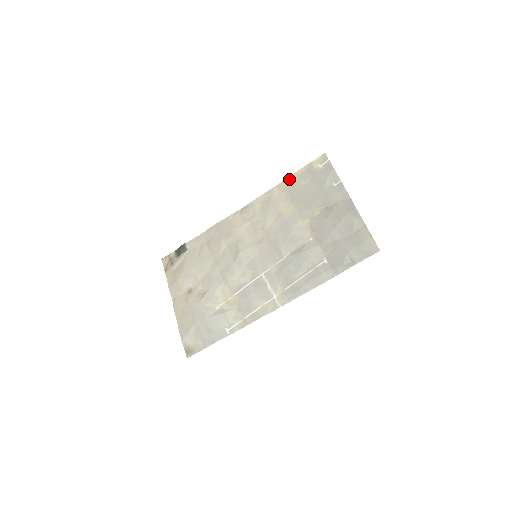
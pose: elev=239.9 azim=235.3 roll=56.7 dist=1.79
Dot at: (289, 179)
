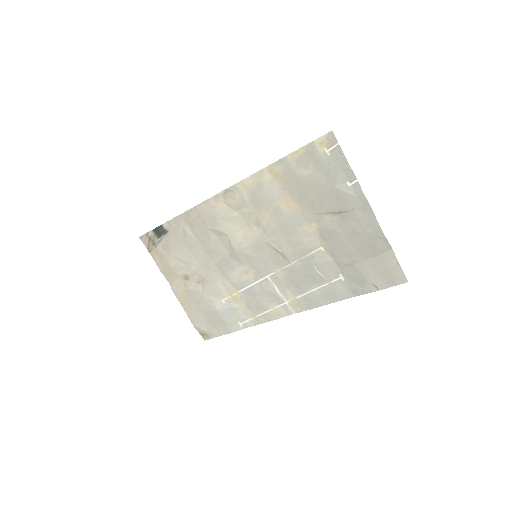
Dot at: (283, 162)
